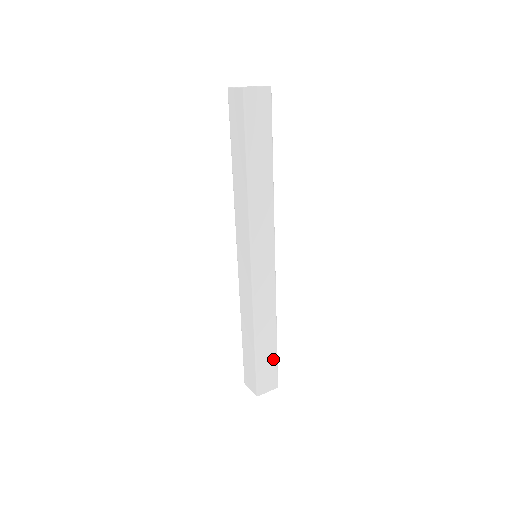
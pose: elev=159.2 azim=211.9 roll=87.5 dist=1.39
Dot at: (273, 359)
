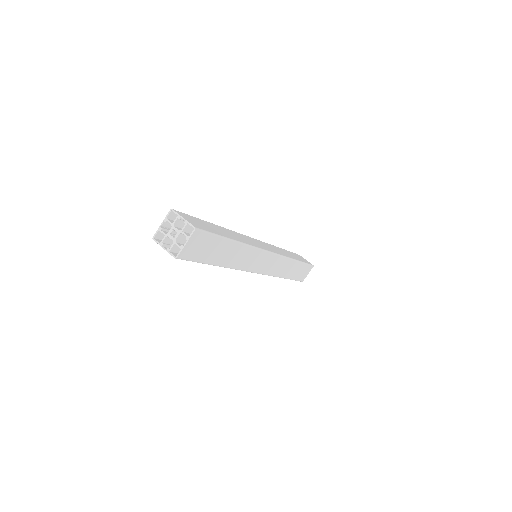
Dot at: (303, 267)
